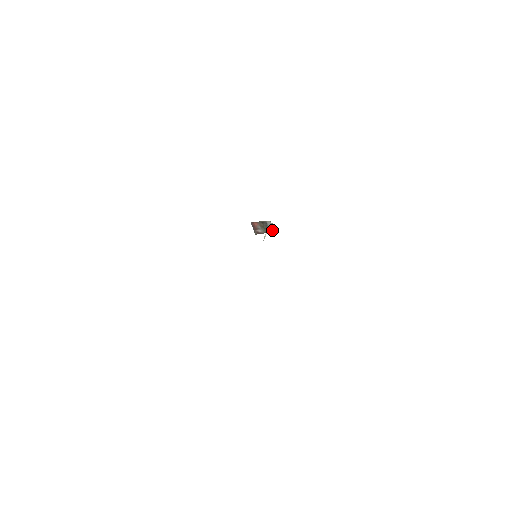
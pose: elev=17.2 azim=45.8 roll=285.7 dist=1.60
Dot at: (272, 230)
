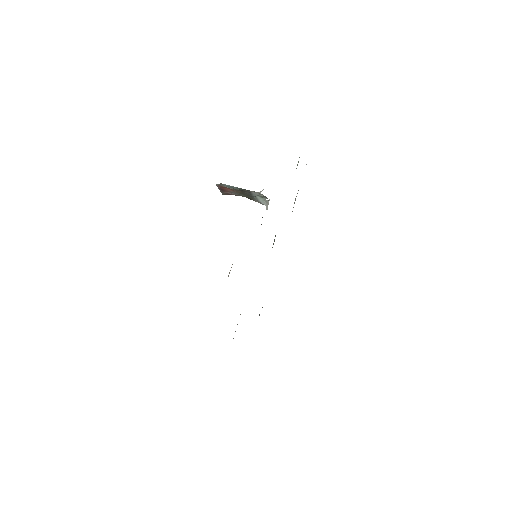
Dot at: (261, 200)
